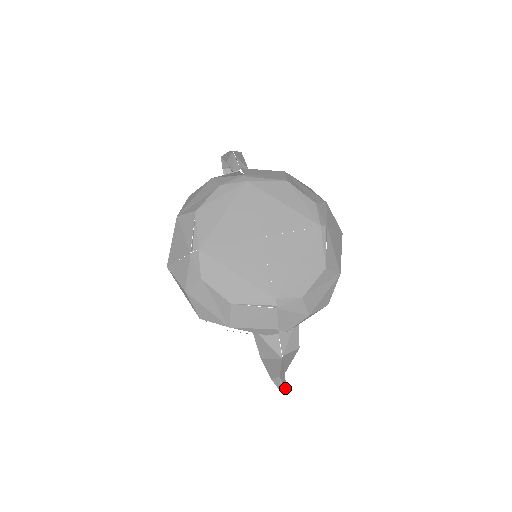
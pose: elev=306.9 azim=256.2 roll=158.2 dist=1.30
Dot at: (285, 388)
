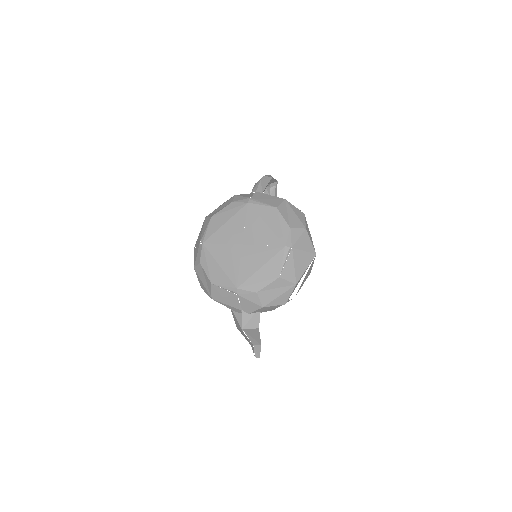
Dot at: (258, 355)
